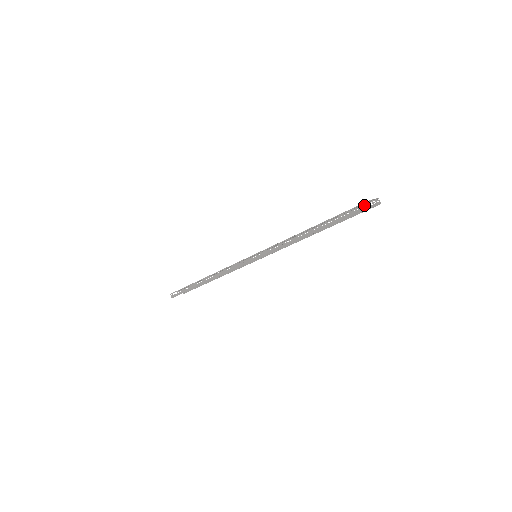
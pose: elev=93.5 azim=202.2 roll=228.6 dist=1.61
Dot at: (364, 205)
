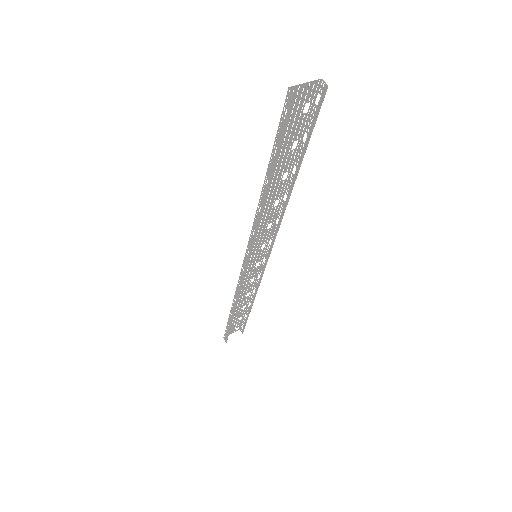
Dot at: (287, 101)
